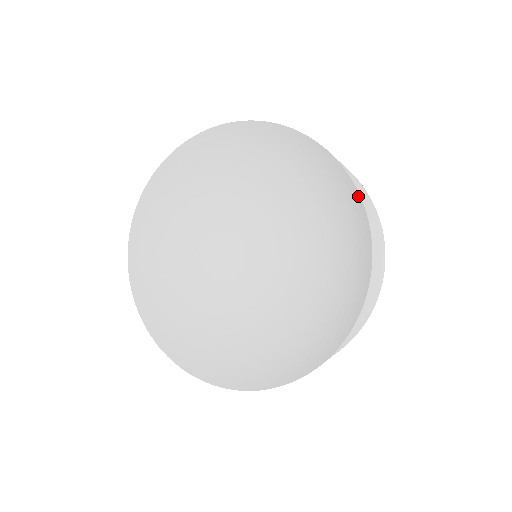
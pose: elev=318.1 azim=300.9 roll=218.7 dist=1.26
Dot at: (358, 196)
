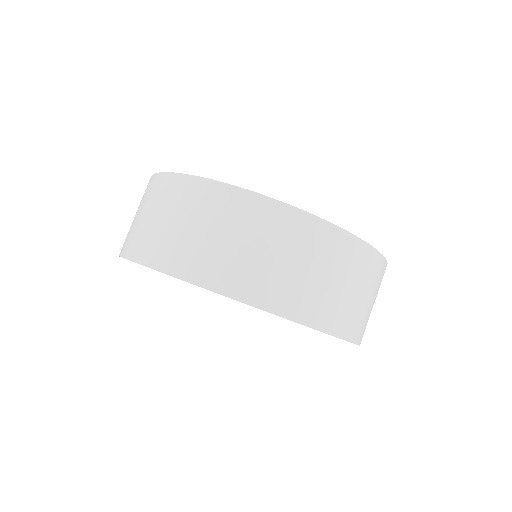
Dot at: (342, 337)
